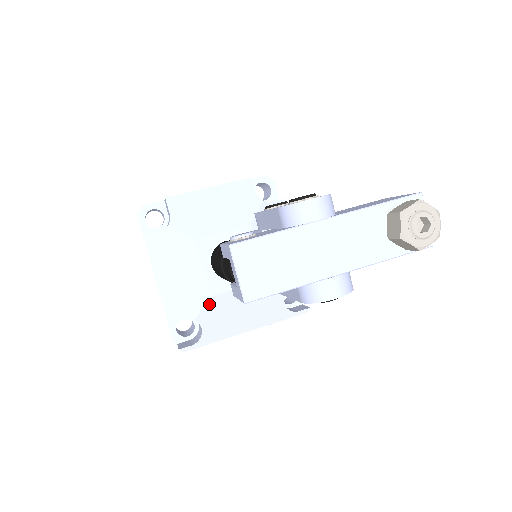
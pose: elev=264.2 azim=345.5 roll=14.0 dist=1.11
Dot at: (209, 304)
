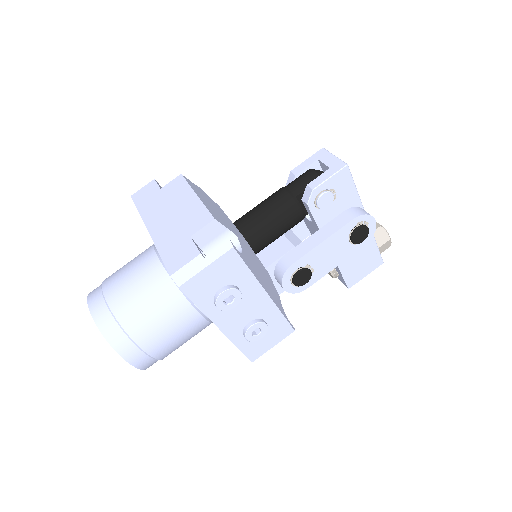
Dot at: (243, 240)
